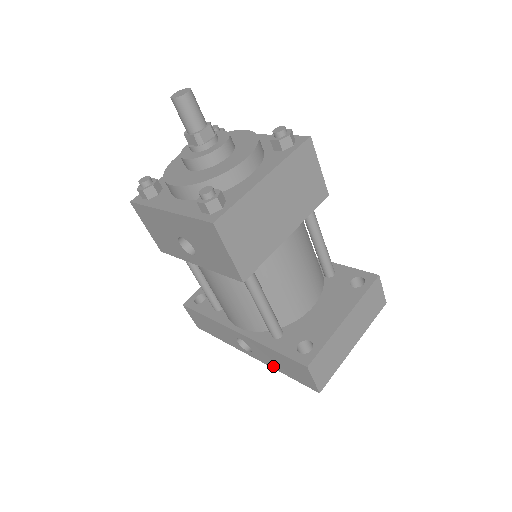
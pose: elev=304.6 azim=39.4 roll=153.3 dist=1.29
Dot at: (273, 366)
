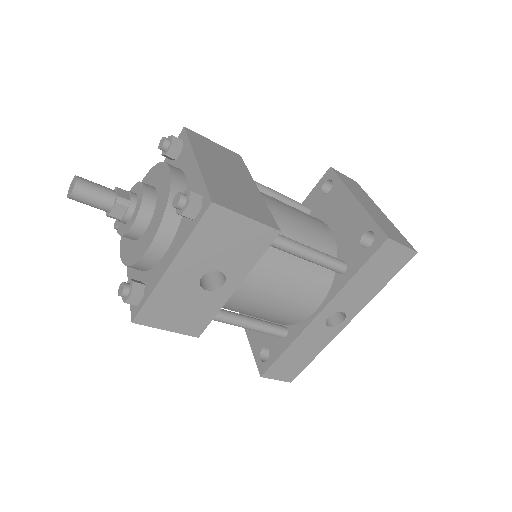
Dot at: (370, 296)
